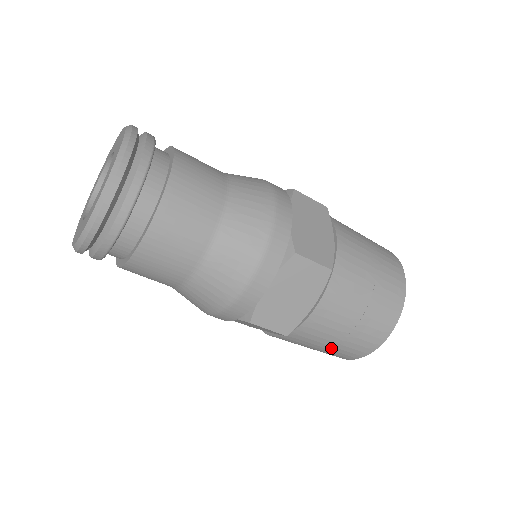
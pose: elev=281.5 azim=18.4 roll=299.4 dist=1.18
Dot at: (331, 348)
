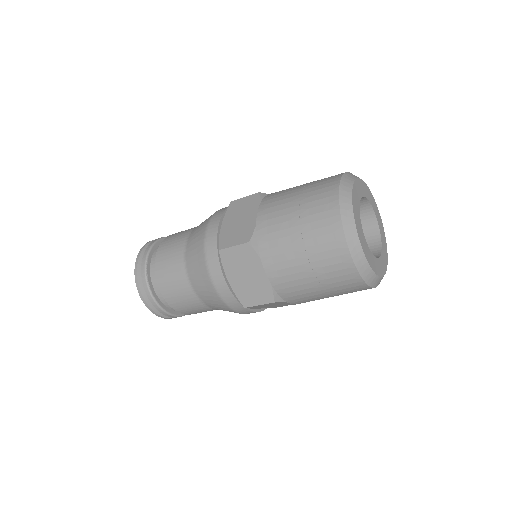
Dot at: (305, 236)
